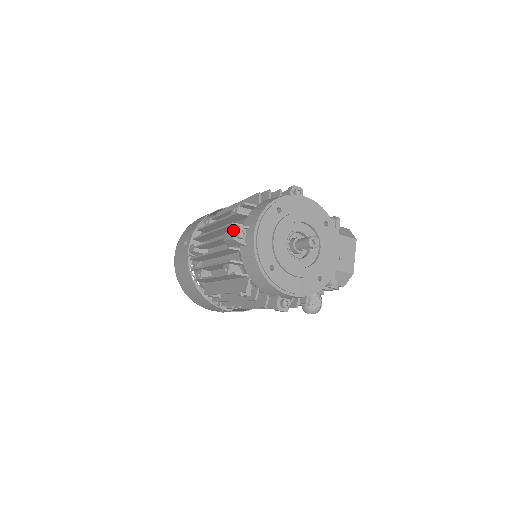
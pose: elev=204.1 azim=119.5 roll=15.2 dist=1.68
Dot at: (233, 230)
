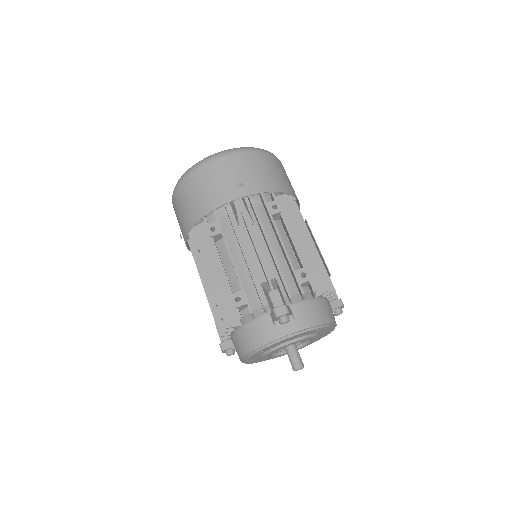
Dot at: (285, 314)
